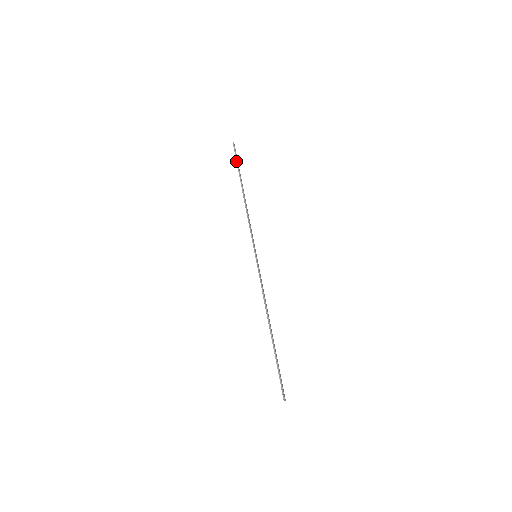
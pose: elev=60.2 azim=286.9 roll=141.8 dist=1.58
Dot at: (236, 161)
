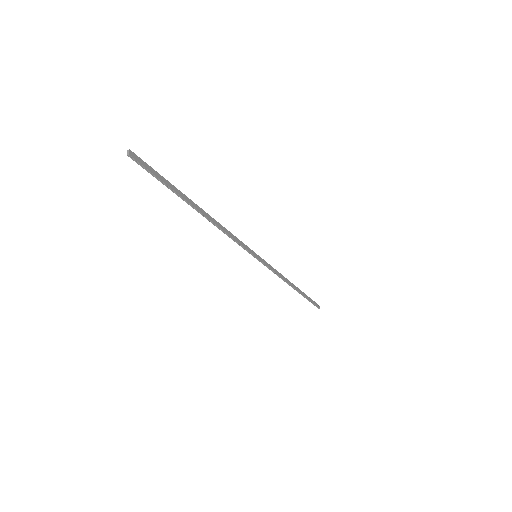
Dot at: occluded
